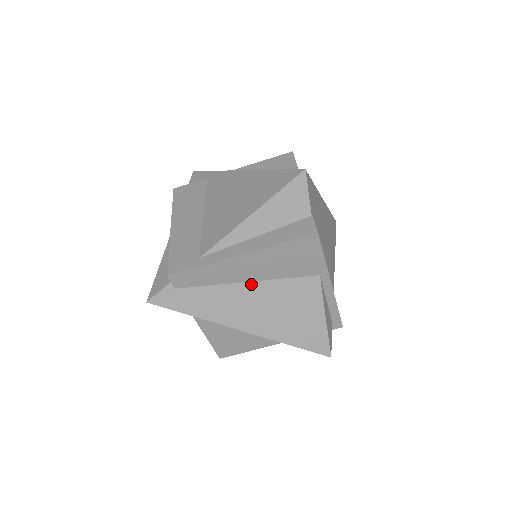
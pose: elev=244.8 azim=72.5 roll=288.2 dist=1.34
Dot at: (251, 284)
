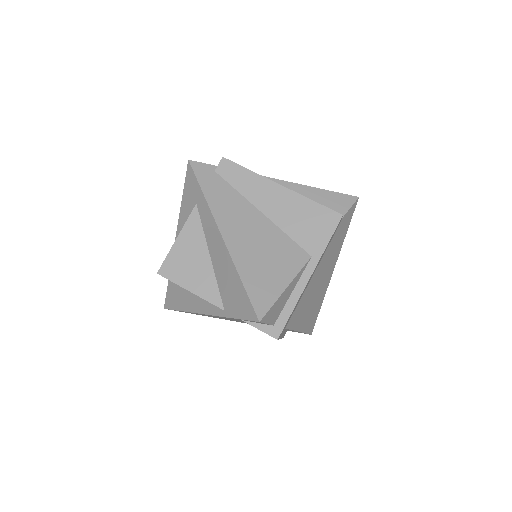
Dot at: (262, 216)
